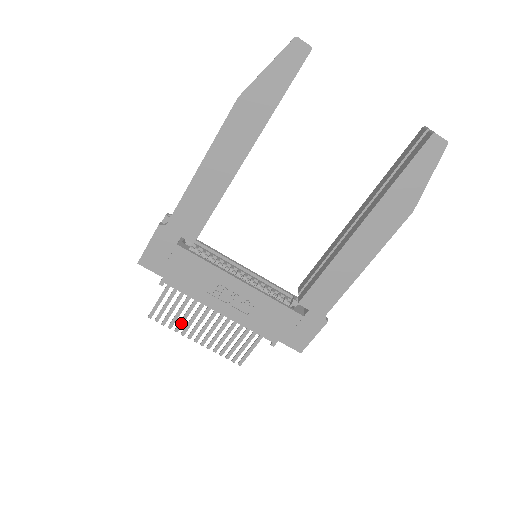
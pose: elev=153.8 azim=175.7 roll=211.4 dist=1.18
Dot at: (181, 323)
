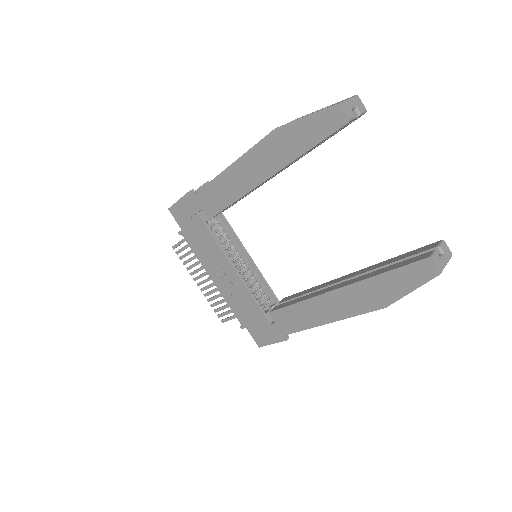
Dot at: (192, 266)
